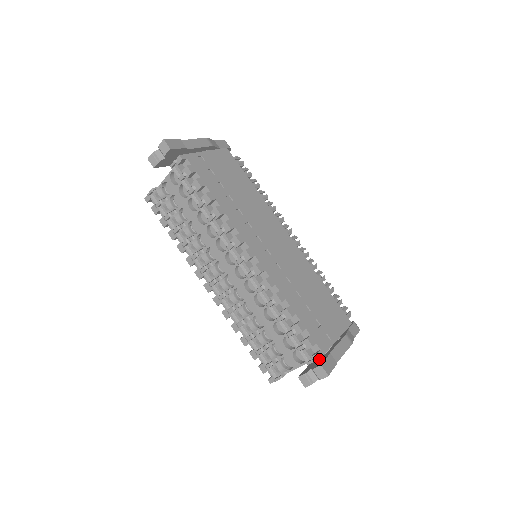
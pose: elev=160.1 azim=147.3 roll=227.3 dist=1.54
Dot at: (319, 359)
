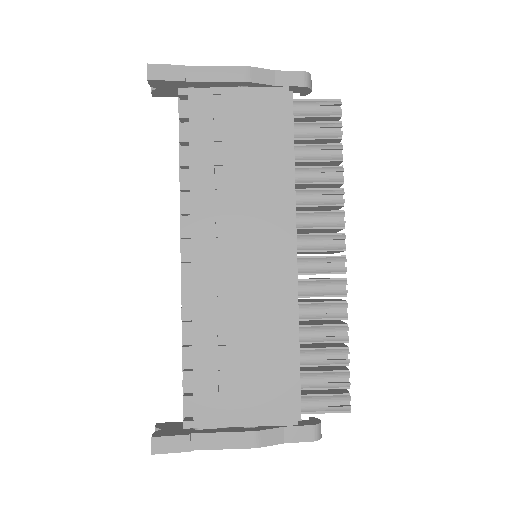
Dot at: (188, 427)
